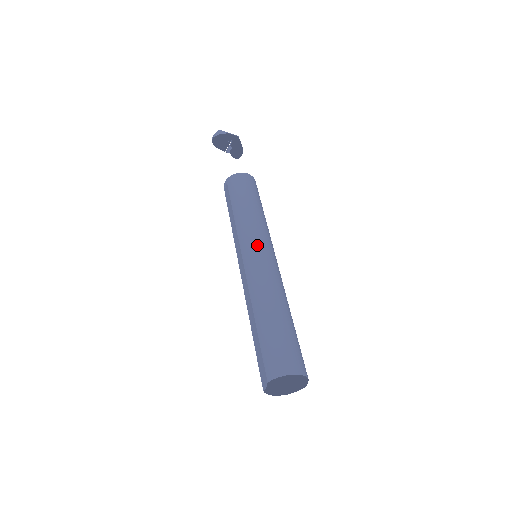
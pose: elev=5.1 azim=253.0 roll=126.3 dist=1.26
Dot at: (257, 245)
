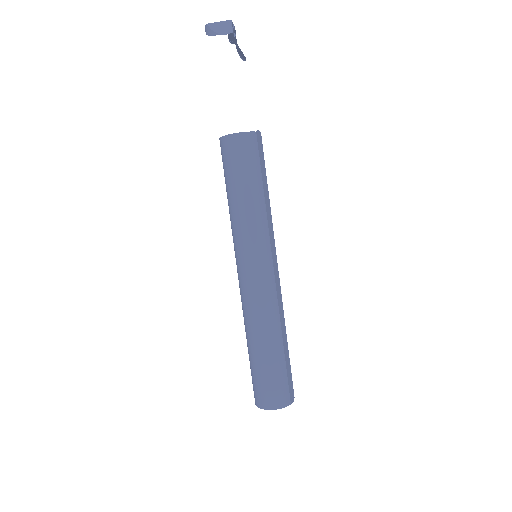
Dot at: (245, 262)
